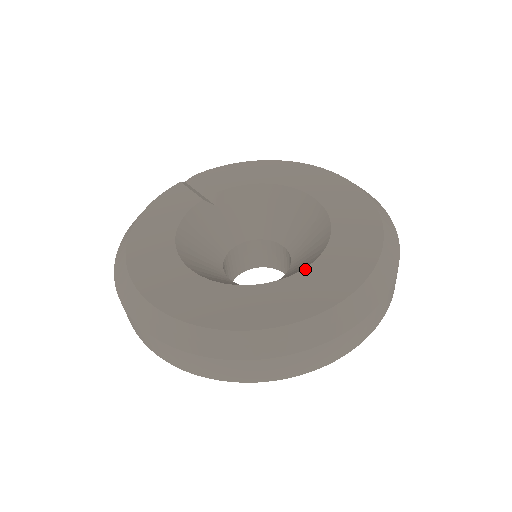
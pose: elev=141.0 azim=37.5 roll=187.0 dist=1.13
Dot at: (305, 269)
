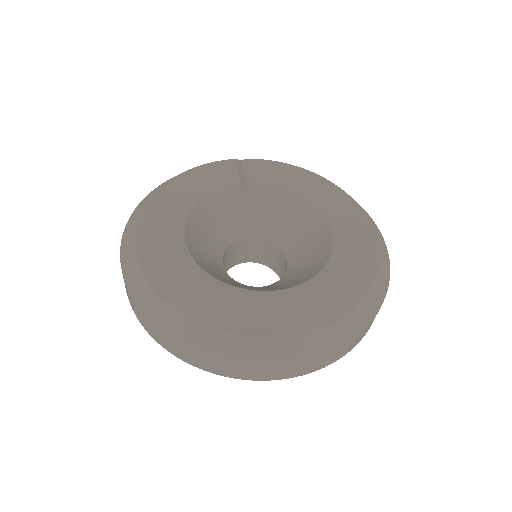
Dot at: (272, 292)
